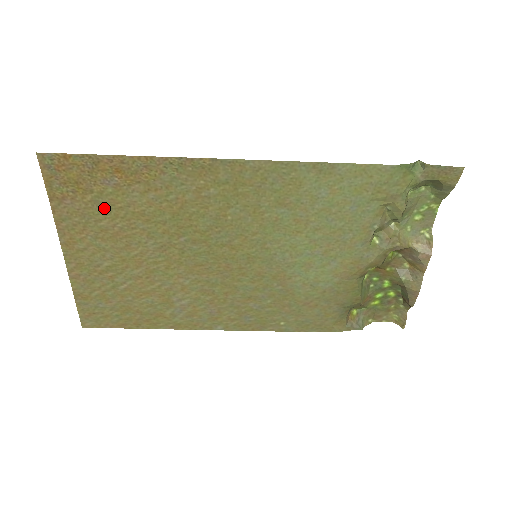
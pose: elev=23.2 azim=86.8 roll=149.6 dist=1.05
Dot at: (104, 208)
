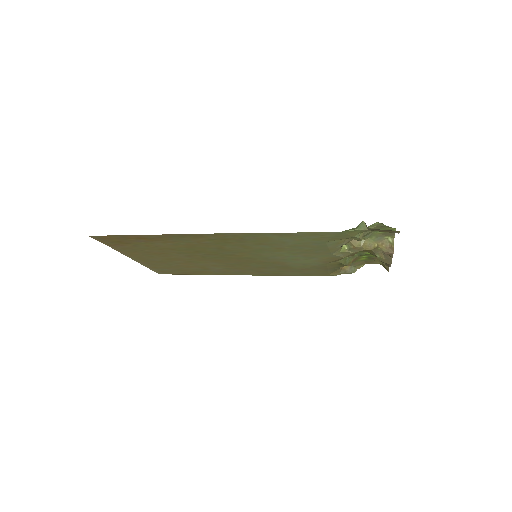
Dot at: (143, 247)
